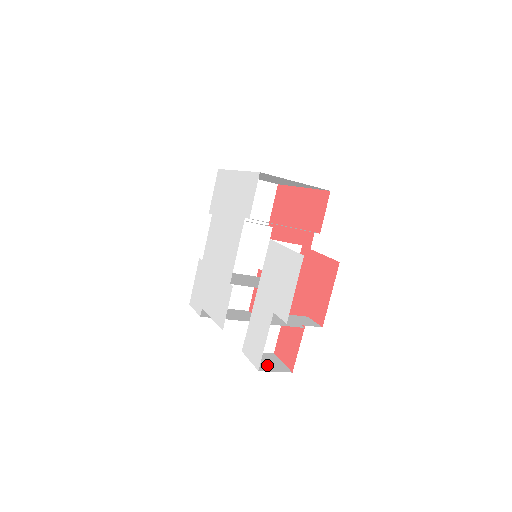
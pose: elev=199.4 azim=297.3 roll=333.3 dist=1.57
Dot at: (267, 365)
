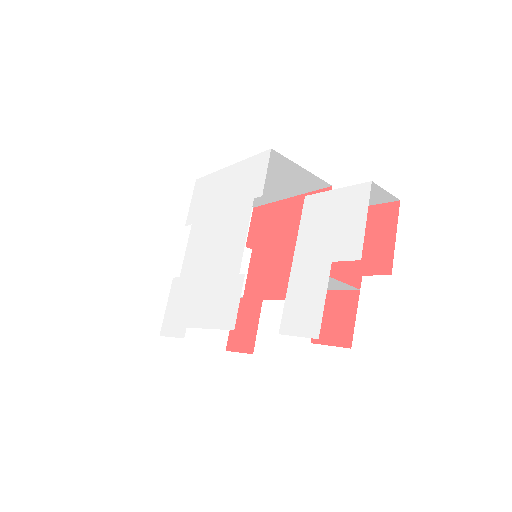
Dot at: occluded
